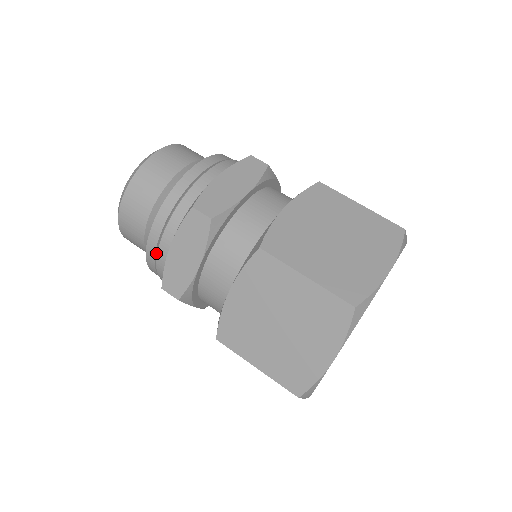
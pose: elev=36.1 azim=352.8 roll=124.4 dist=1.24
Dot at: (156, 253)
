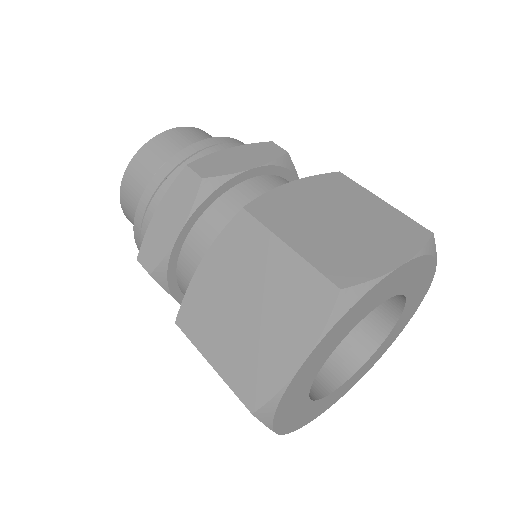
Dot at: occluded
